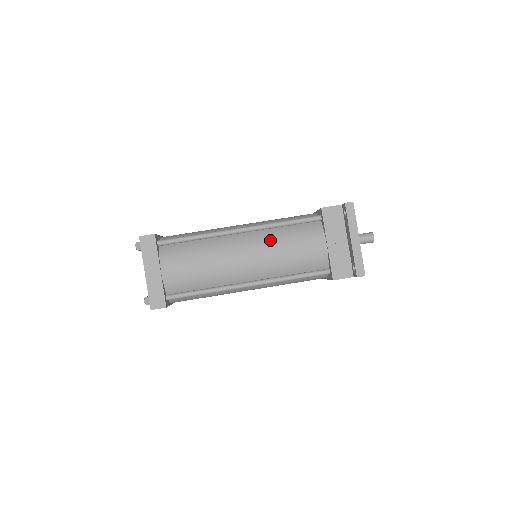
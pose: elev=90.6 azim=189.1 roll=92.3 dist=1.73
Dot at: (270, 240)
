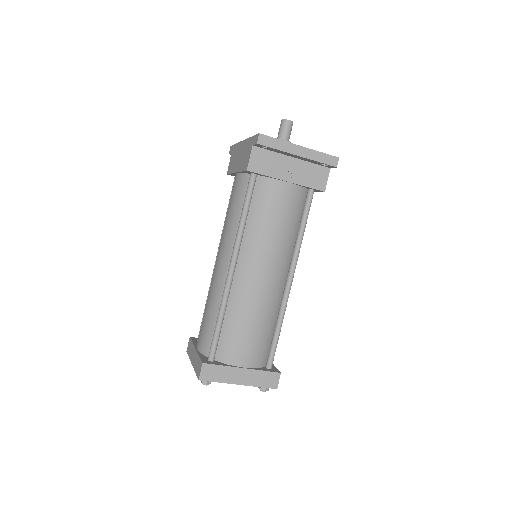
Dot at: (257, 241)
